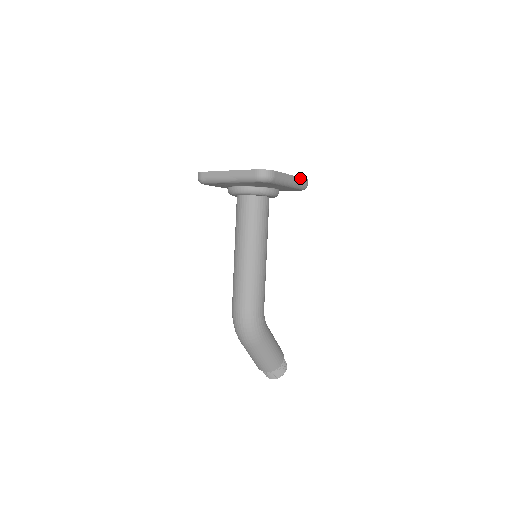
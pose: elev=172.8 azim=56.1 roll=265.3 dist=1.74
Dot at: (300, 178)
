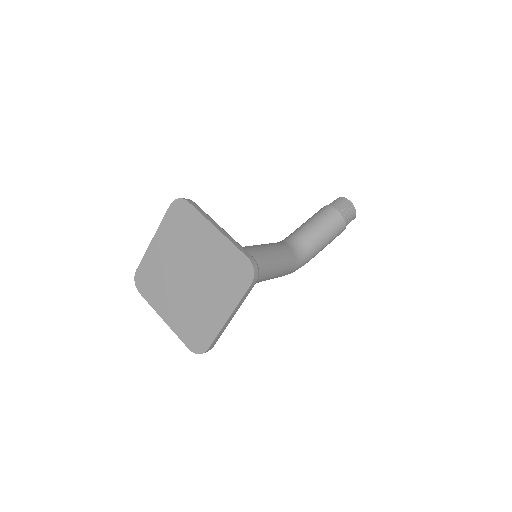
Dot at: (241, 299)
